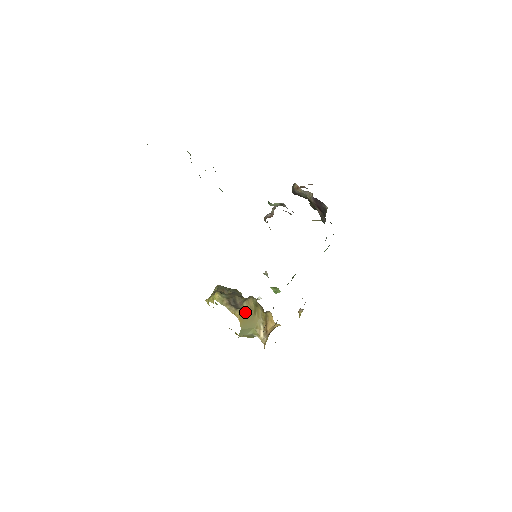
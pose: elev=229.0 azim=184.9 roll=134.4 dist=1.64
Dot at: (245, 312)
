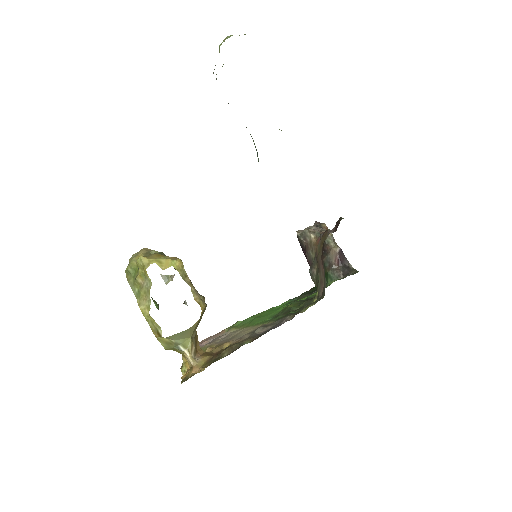
Dot at: (204, 310)
